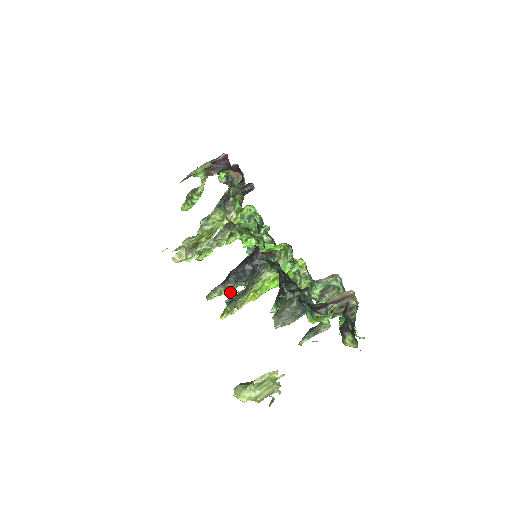
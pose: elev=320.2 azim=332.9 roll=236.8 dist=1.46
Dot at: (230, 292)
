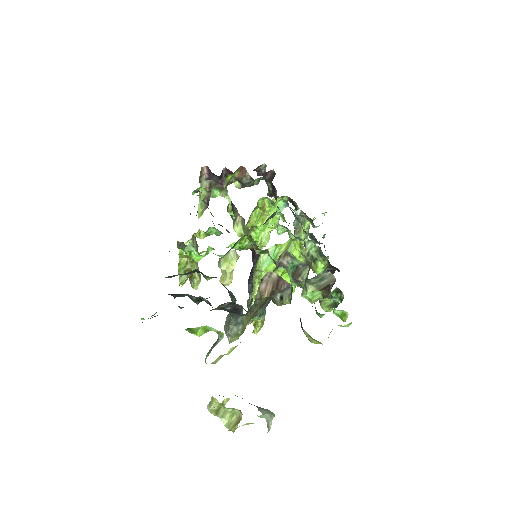
Dot at: occluded
